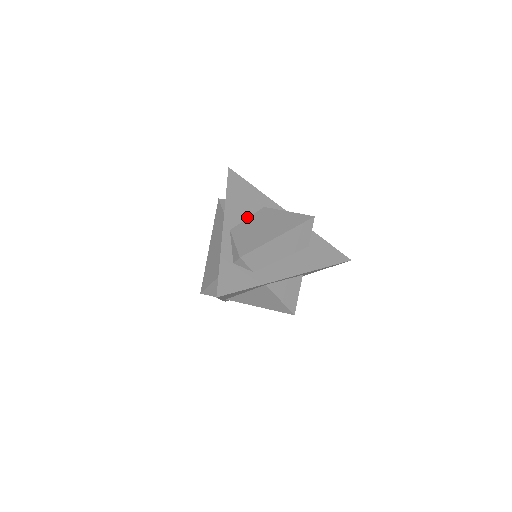
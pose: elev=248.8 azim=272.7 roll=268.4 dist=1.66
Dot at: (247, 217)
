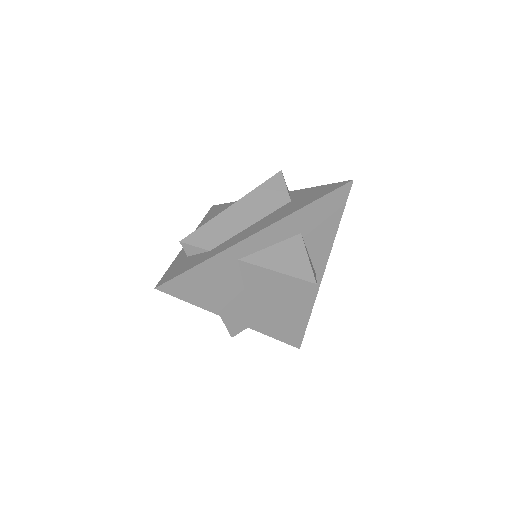
Dot at: occluded
